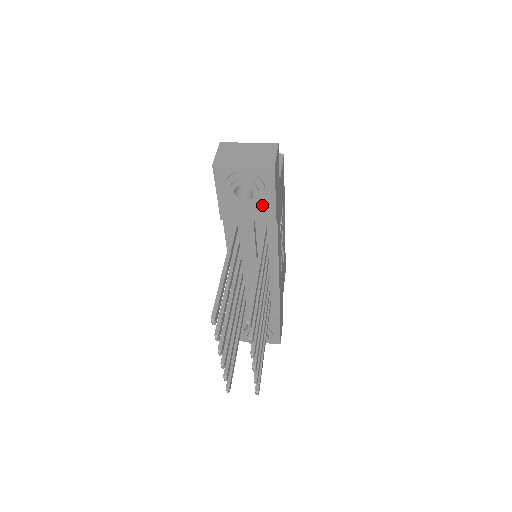
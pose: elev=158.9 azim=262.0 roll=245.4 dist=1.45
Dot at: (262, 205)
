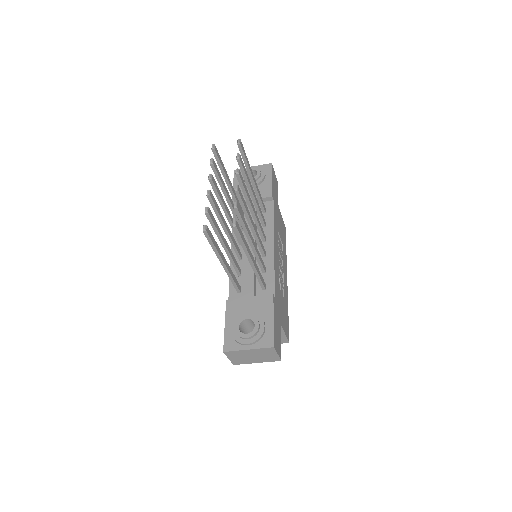
Dot at: (263, 187)
